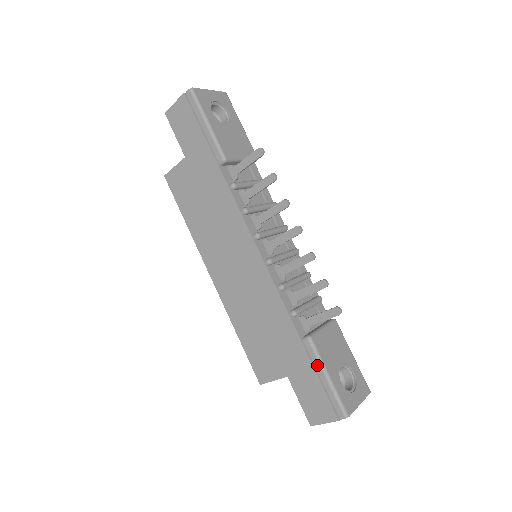
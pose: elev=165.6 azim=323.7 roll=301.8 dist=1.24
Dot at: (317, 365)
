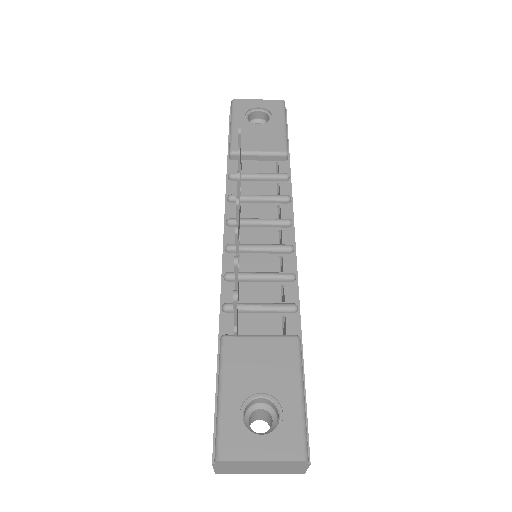
Dot at: (218, 375)
